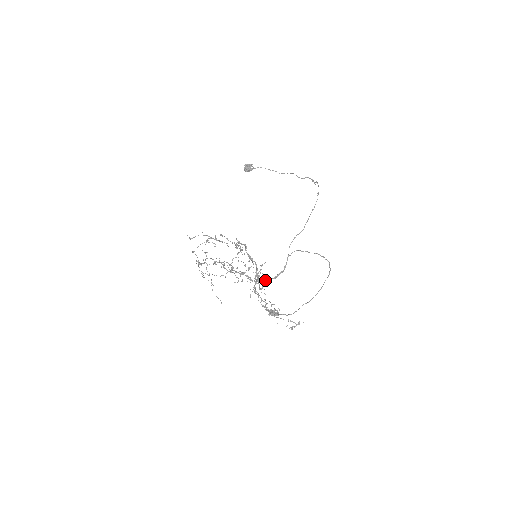
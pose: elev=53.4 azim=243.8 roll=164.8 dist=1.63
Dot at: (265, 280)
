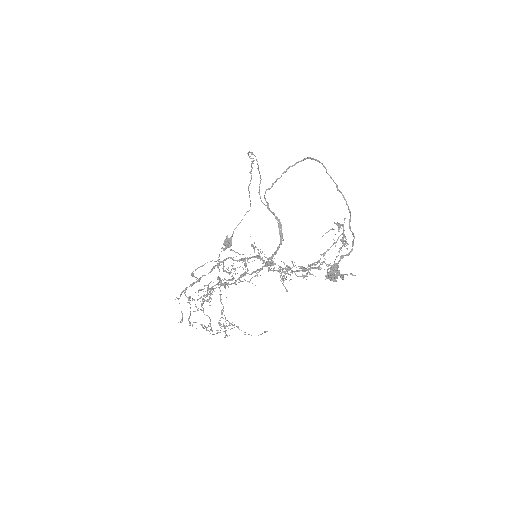
Dot at: (274, 253)
